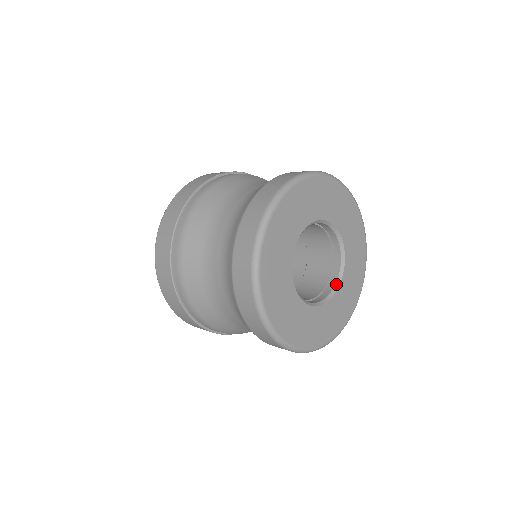
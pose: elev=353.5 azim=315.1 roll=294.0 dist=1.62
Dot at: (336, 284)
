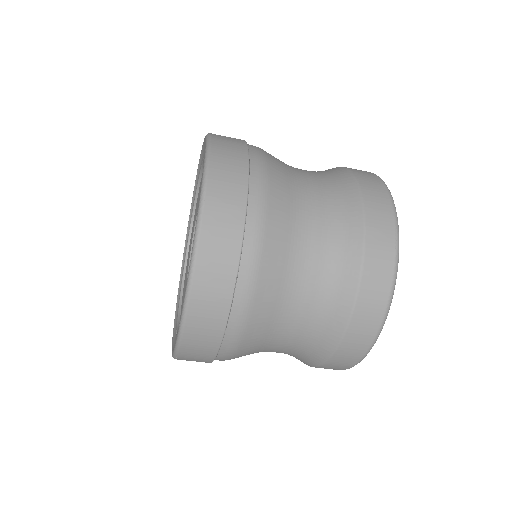
Dot at: occluded
